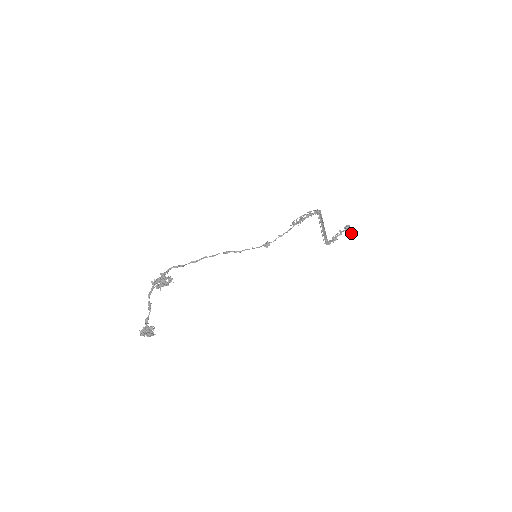
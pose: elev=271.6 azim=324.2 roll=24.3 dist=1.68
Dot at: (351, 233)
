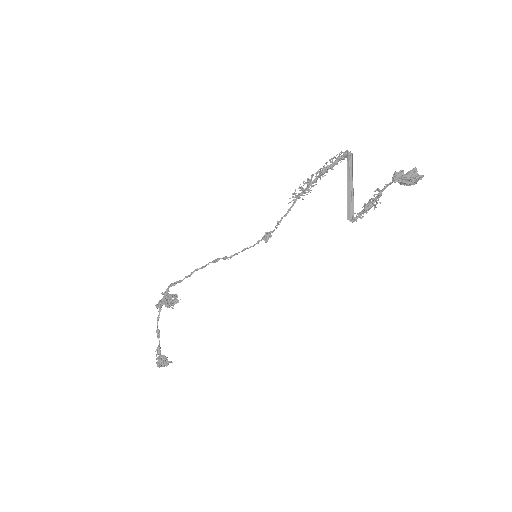
Dot at: (406, 184)
